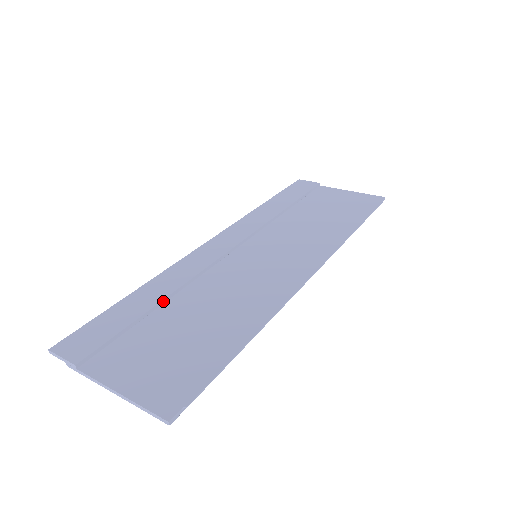
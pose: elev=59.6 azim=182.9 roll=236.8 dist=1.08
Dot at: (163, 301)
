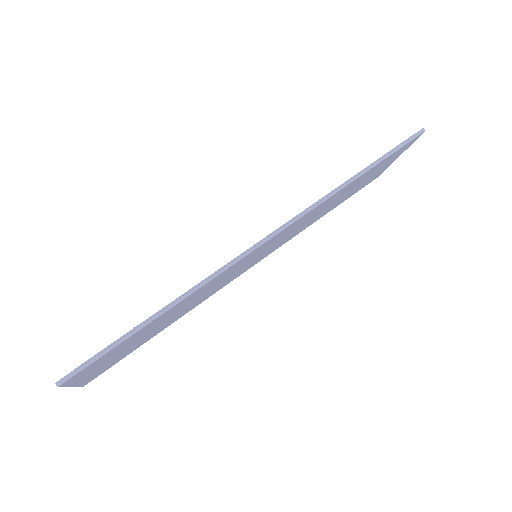
Dot at: occluded
